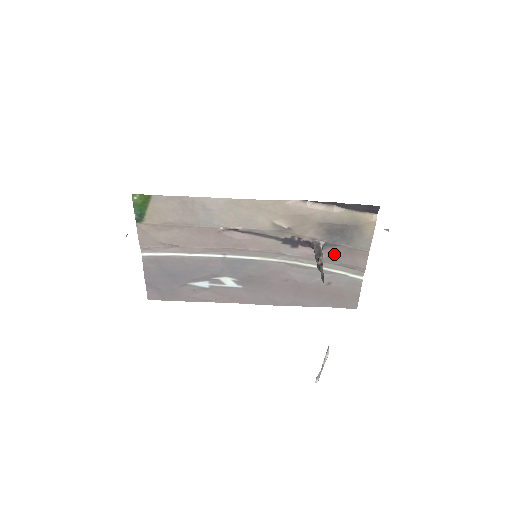
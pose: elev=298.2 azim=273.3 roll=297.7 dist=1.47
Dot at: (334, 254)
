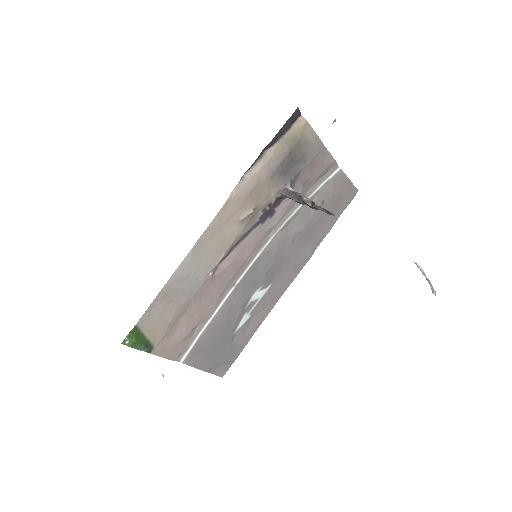
Dot at: (304, 181)
